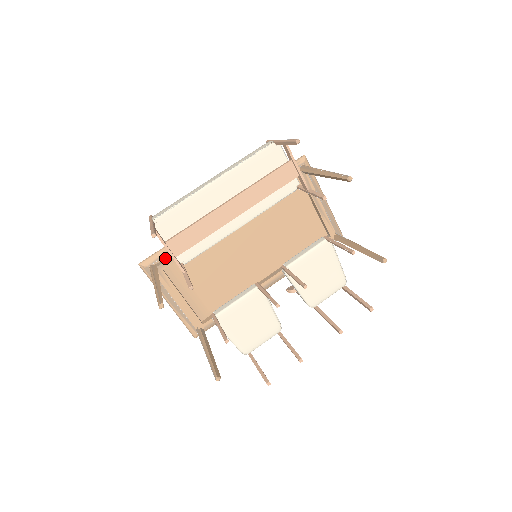
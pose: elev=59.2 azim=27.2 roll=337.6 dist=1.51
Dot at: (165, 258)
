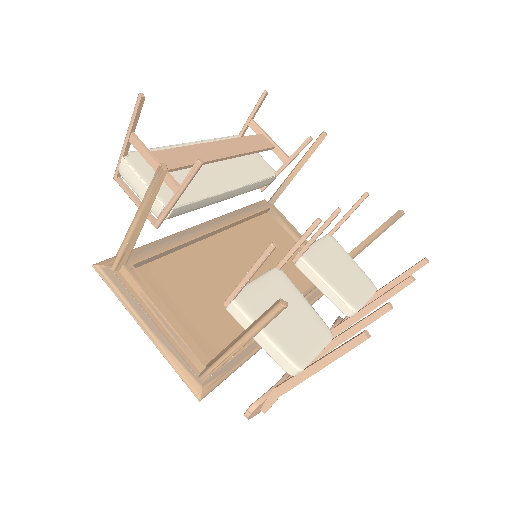
Dot at: occluded
